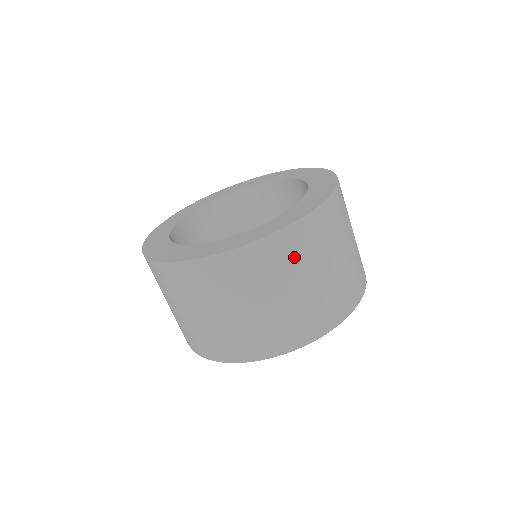
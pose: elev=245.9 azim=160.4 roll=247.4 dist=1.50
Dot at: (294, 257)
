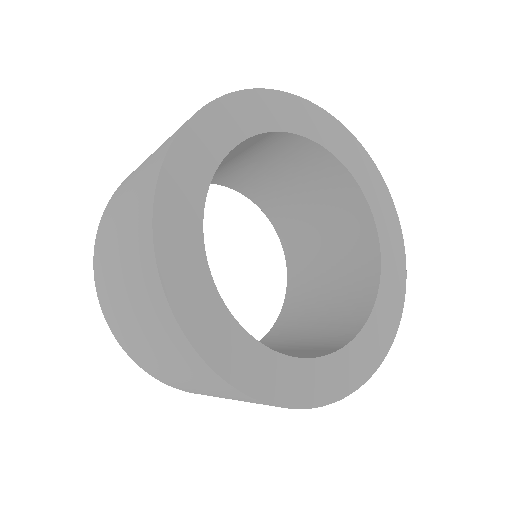
Dot at: occluded
